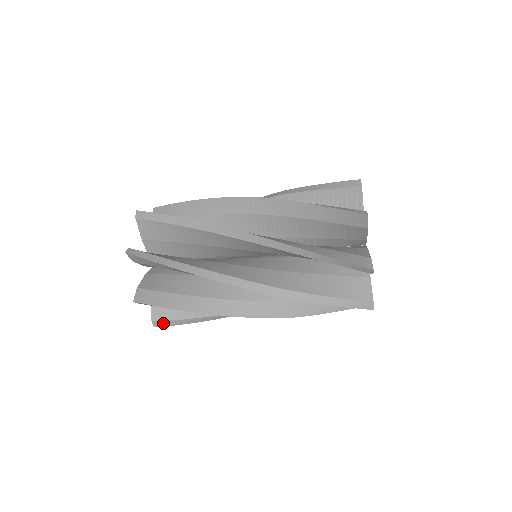
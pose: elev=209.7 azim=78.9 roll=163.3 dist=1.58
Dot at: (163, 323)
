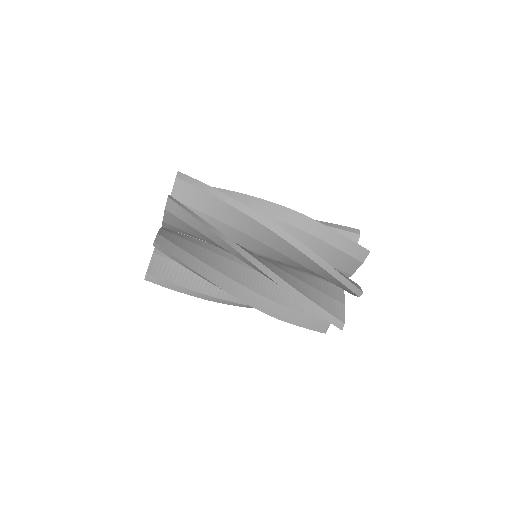
Dot at: (155, 279)
